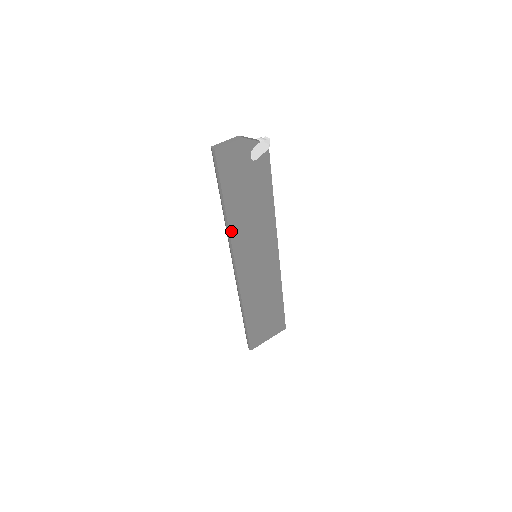
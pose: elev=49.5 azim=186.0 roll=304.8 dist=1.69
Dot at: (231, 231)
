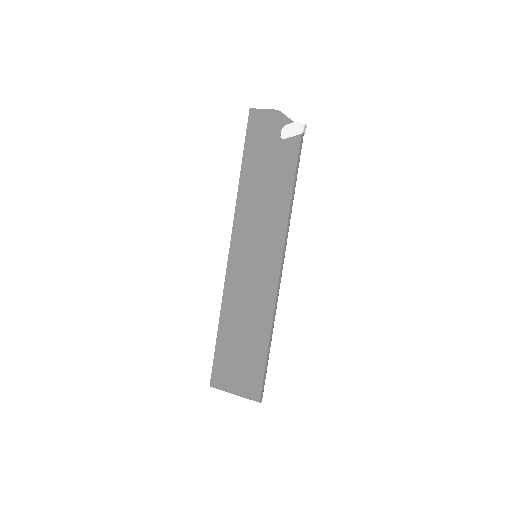
Dot at: (238, 202)
